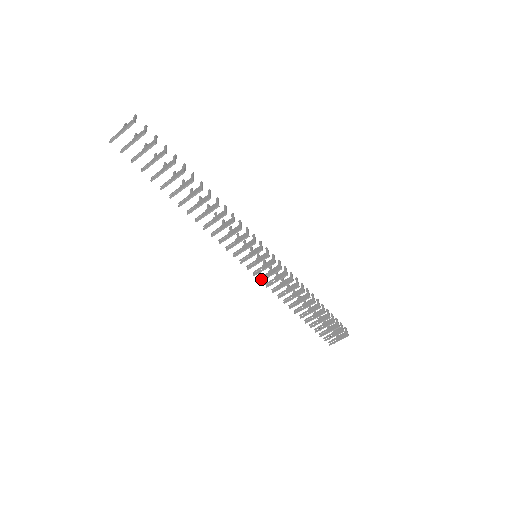
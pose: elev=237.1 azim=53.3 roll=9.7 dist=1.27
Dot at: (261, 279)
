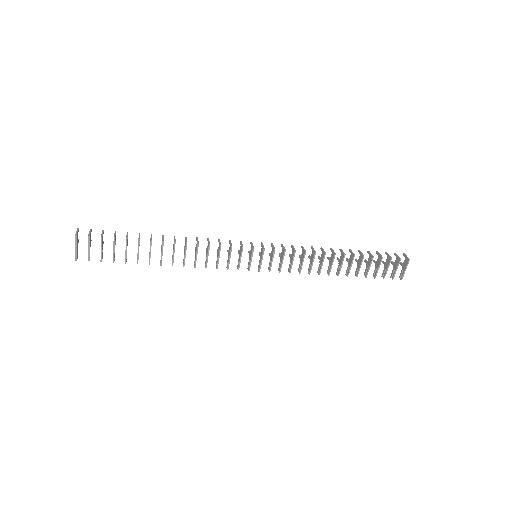
Dot at: (279, 270)
